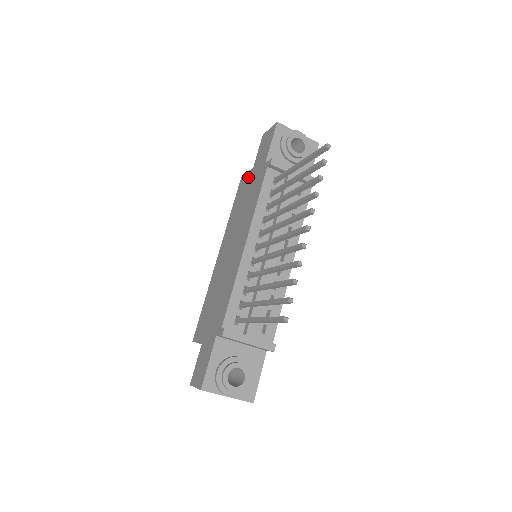
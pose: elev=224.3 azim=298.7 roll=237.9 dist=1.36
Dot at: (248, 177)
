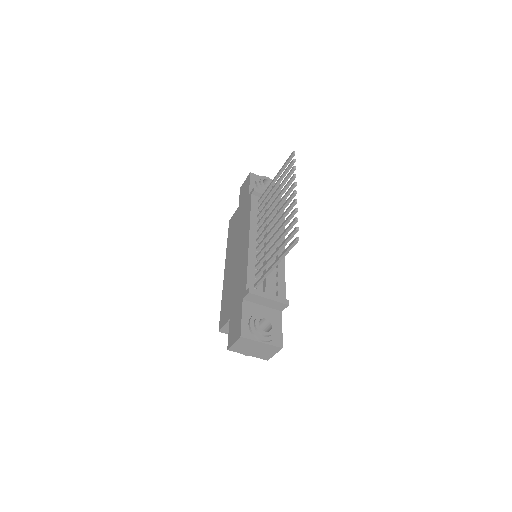
Dot at: (236, 214)
